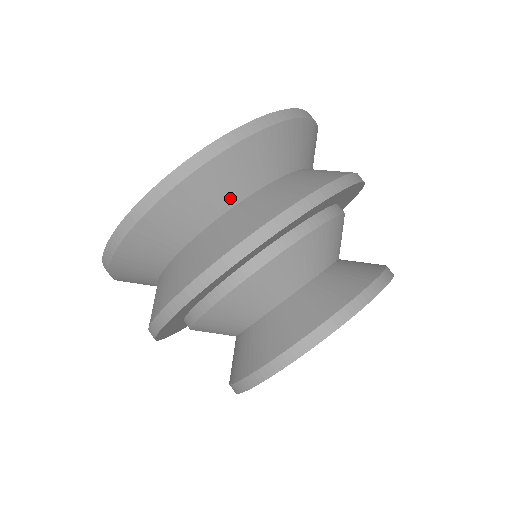
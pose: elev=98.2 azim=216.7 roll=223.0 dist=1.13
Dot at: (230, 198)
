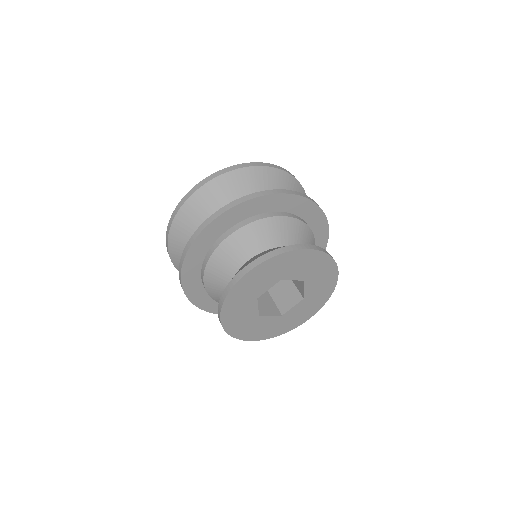
Dot at: (202, 220)
